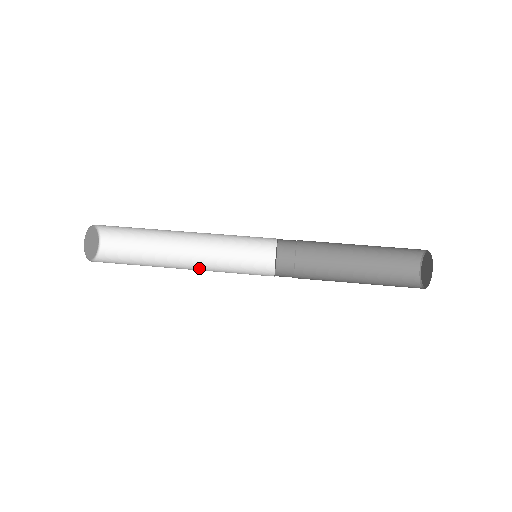
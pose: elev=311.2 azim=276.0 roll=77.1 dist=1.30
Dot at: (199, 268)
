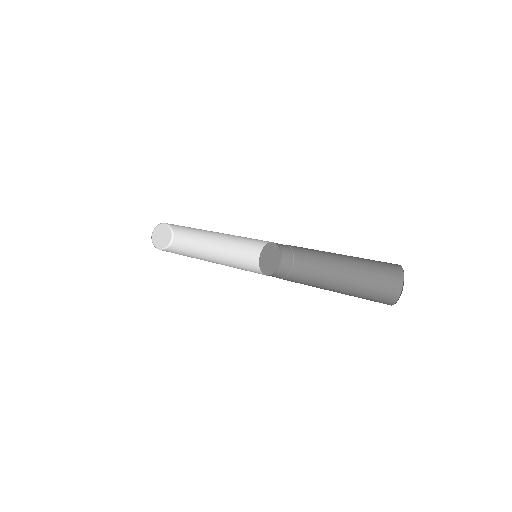
Dot at: occluded
